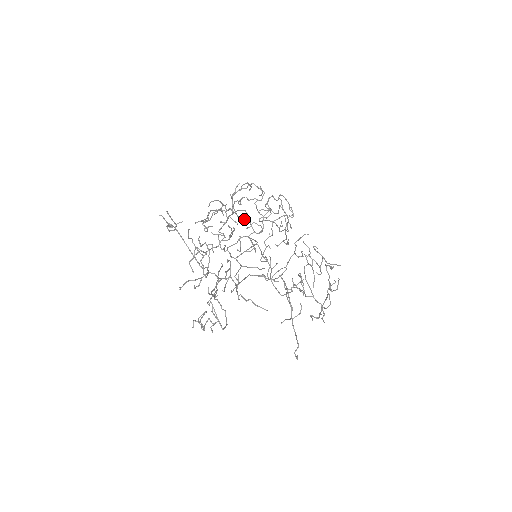
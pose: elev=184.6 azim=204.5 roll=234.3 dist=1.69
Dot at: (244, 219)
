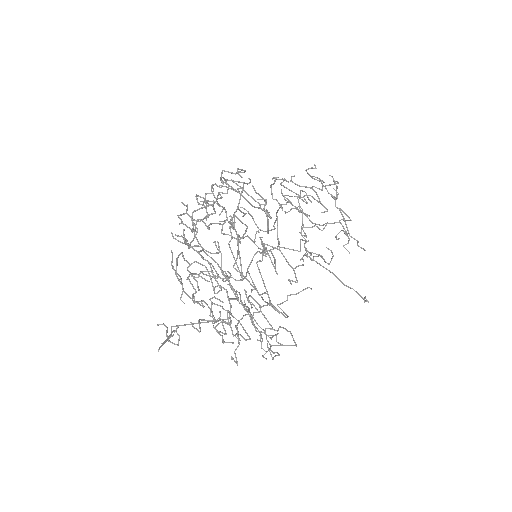
Dot at: (218, 247)
